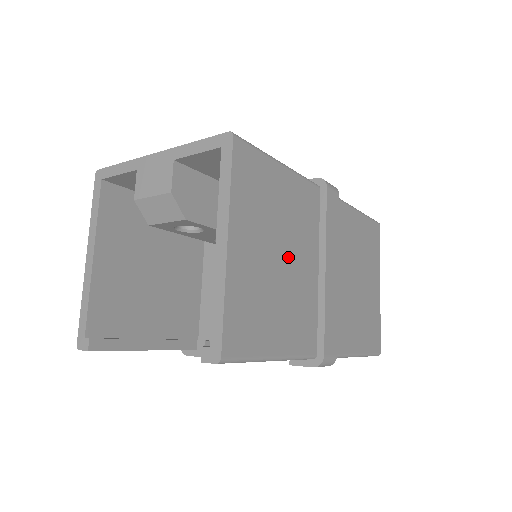
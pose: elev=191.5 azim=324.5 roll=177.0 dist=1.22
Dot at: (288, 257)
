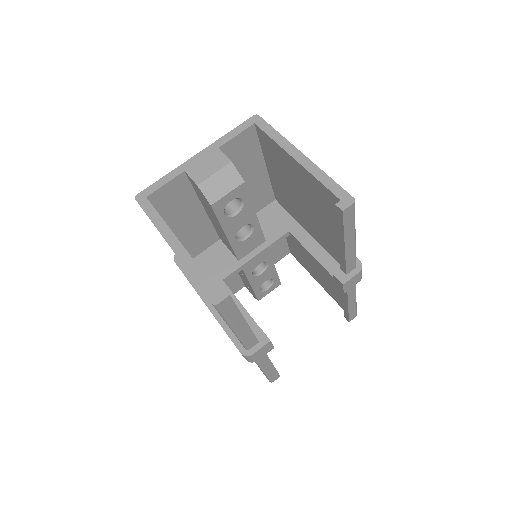
Dot at: occluded
